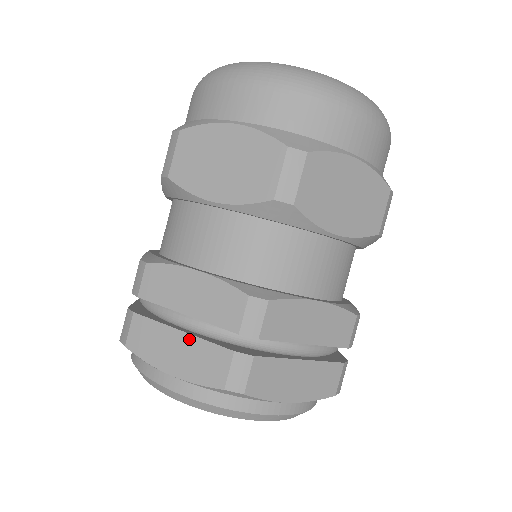
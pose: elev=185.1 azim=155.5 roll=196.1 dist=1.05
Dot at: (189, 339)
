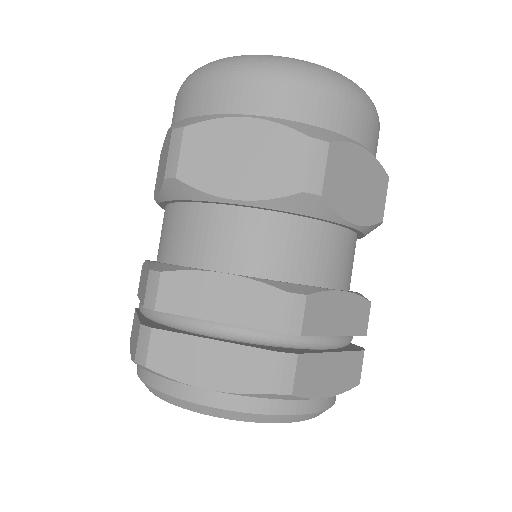
Dot at: (137, 321)
